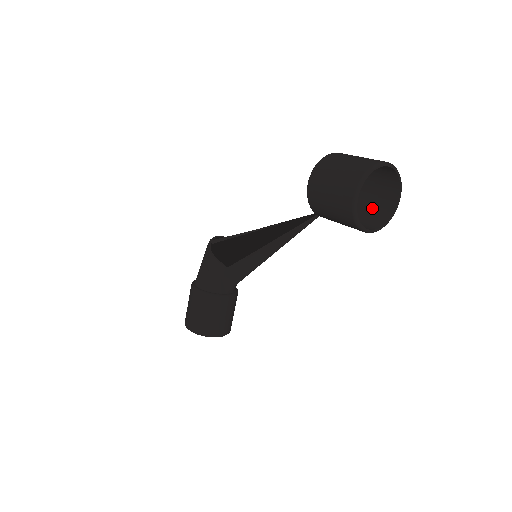
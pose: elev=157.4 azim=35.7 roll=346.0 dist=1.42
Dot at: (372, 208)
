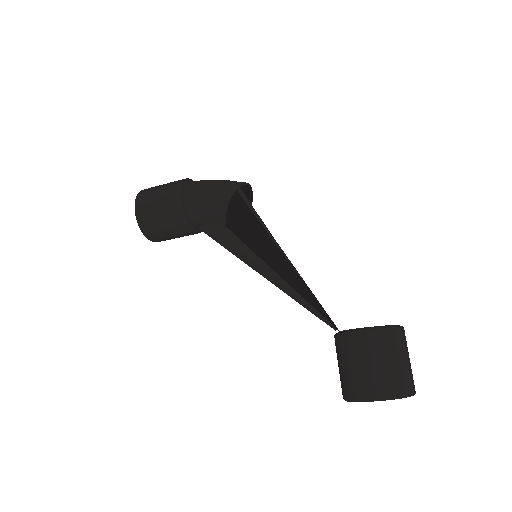
Dot at: occluded
